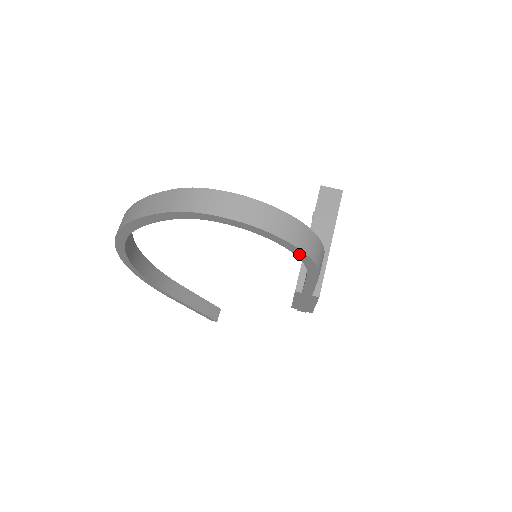
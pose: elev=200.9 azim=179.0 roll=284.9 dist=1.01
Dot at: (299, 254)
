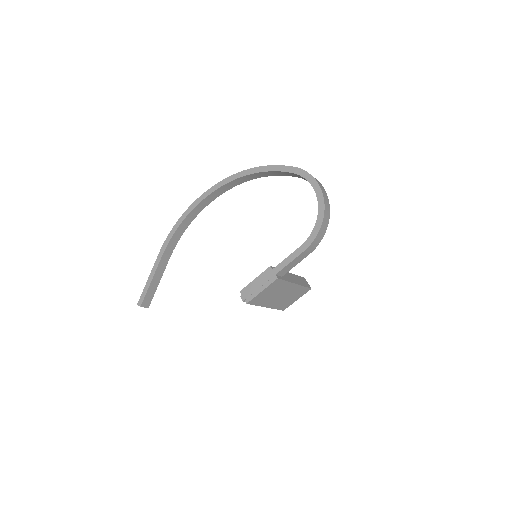
Dot at: (318, 223)
